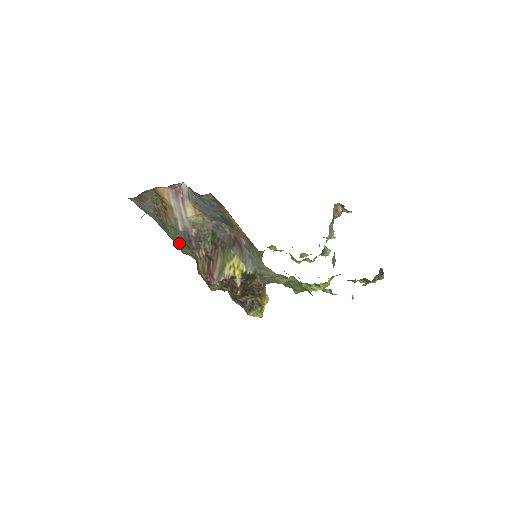
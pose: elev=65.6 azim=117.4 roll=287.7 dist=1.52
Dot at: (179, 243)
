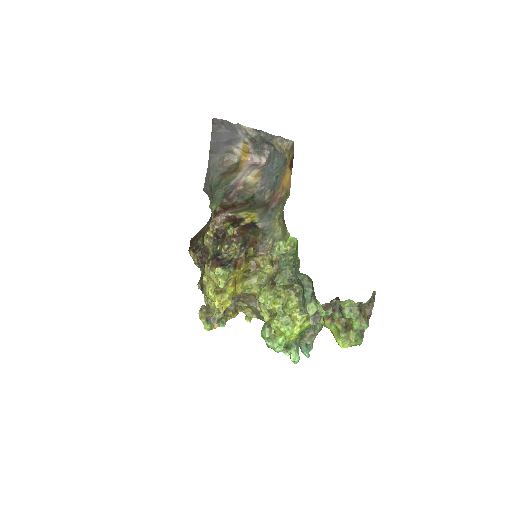
Dot at: (219, 192)
